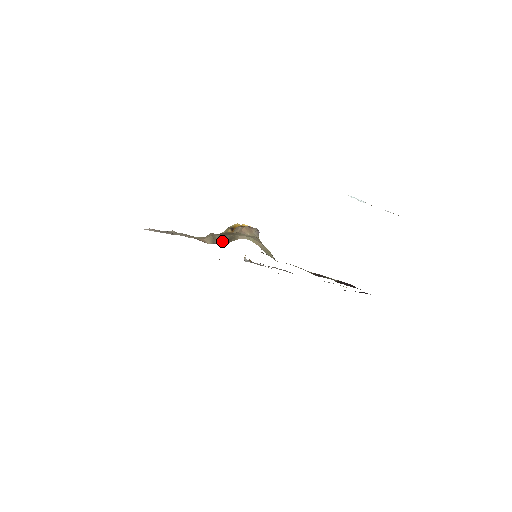
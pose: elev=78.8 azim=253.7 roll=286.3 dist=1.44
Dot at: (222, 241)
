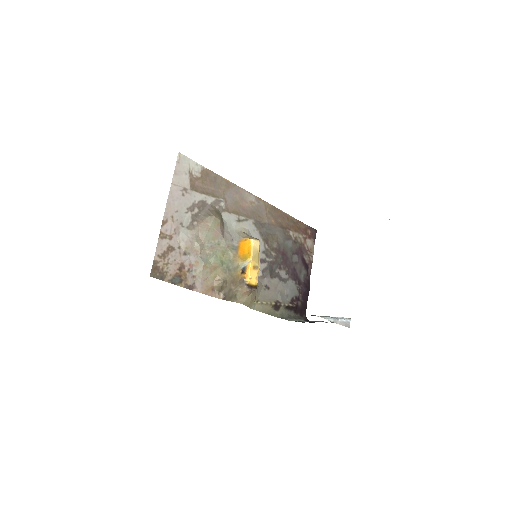
Dot at: (225, 296)
